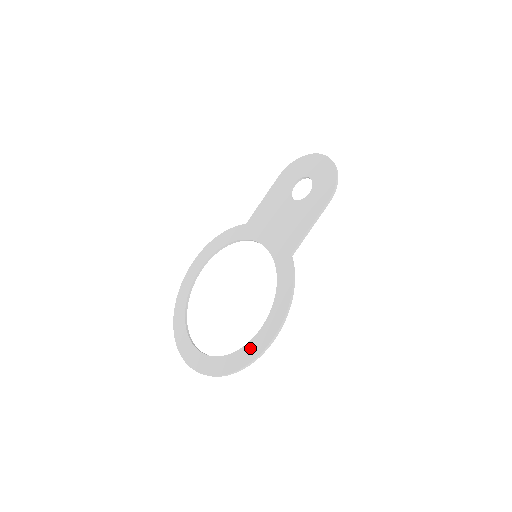
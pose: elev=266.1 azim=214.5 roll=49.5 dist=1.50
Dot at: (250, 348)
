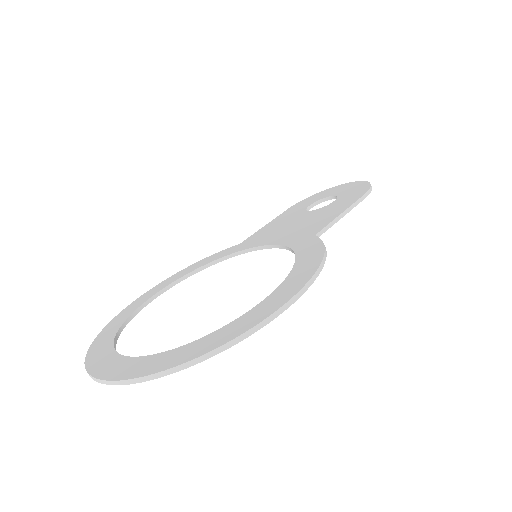
Dot at: (247, 317)
